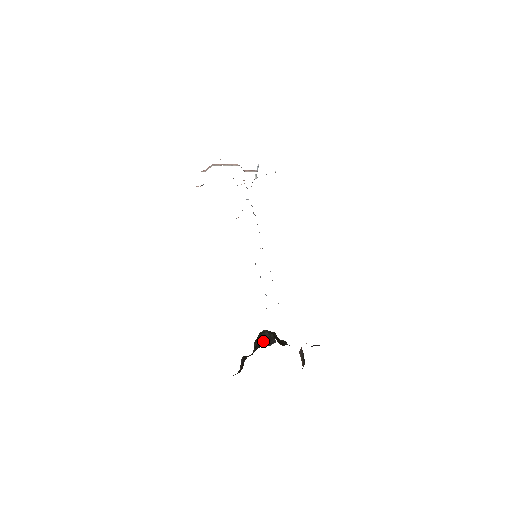
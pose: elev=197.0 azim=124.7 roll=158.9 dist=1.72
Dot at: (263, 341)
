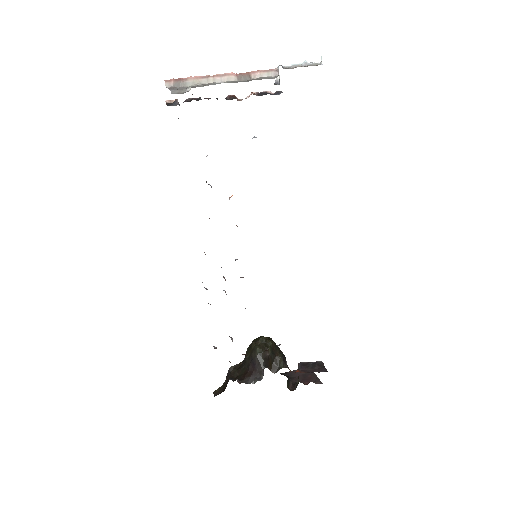
Dot at: (251, 365)
